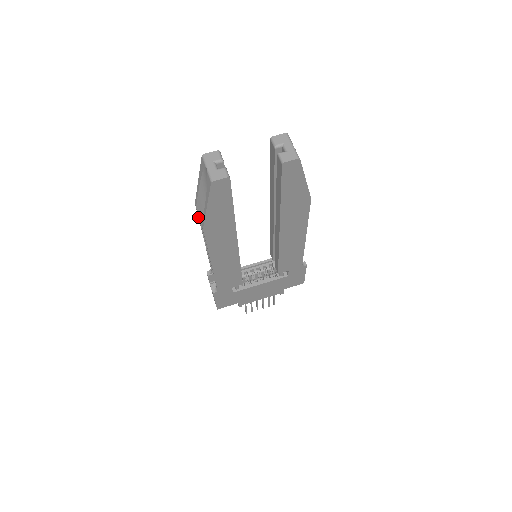
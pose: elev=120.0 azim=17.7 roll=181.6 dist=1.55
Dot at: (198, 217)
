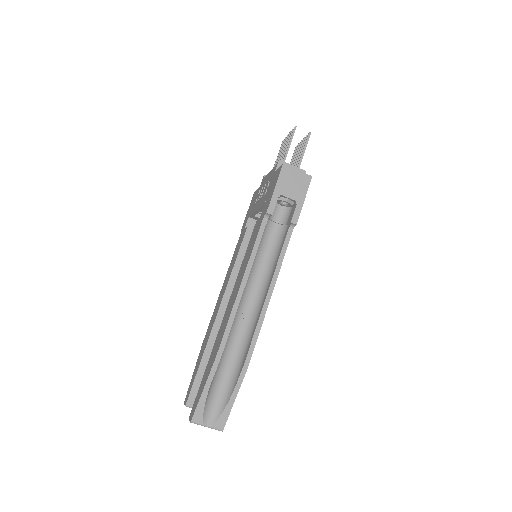
Dot at: occluded
